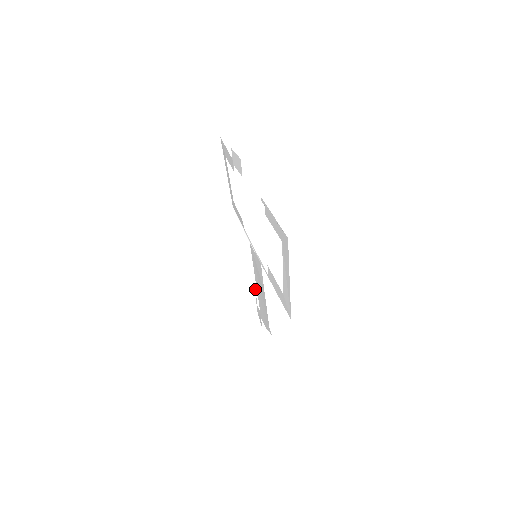
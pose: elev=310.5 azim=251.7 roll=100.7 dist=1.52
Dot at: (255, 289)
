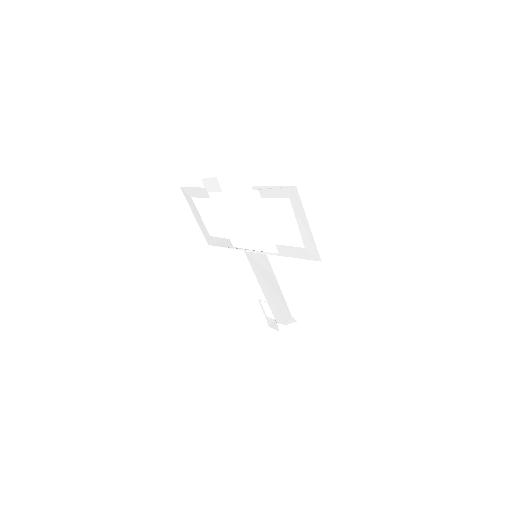
Dot at: (260, 300)
